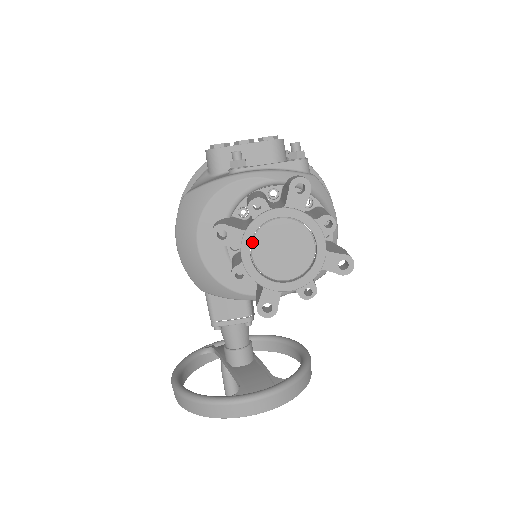
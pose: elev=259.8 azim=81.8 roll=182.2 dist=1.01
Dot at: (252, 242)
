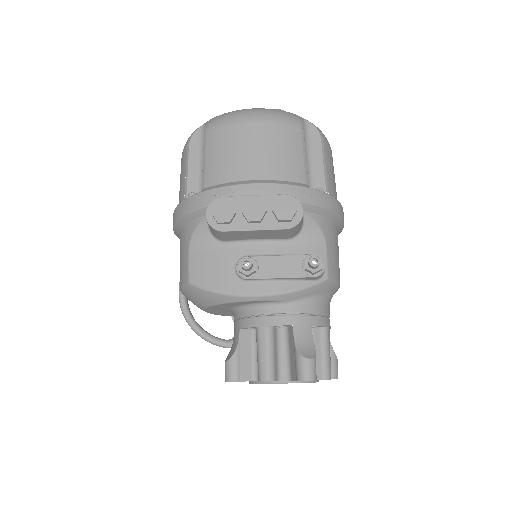
Dot at: occluded
